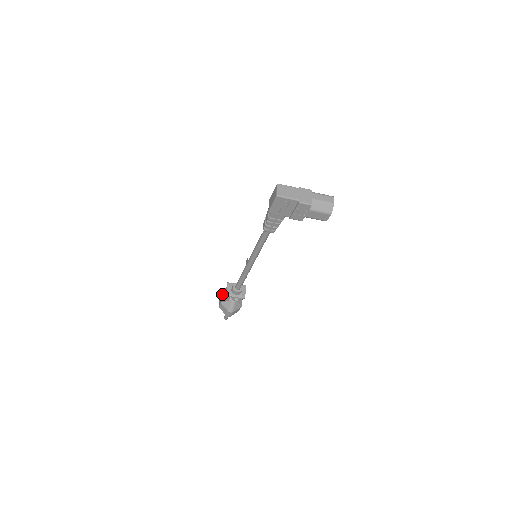
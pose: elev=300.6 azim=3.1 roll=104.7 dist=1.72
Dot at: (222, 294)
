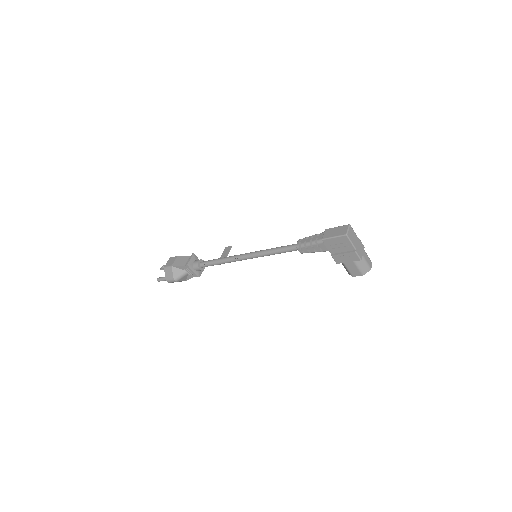
Dot at: (177, 259)
